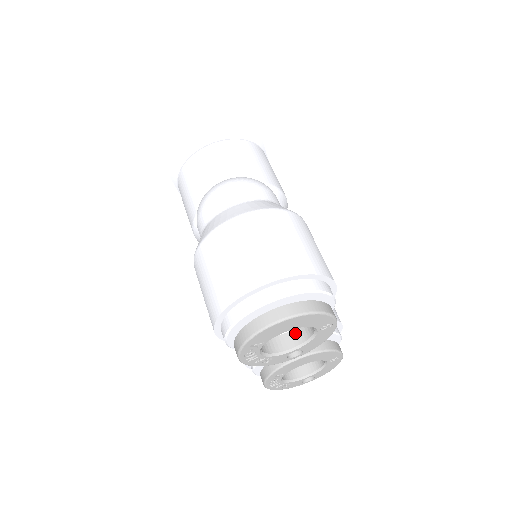
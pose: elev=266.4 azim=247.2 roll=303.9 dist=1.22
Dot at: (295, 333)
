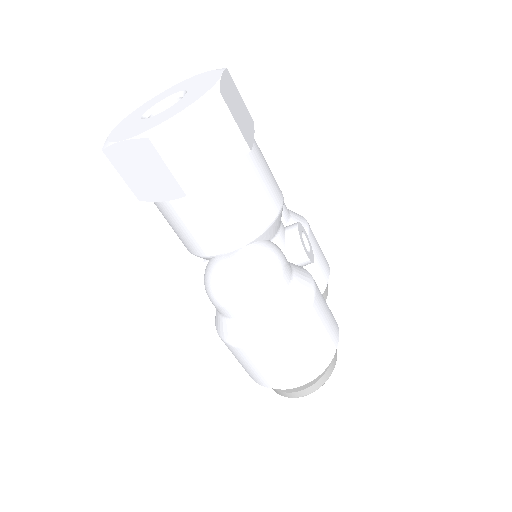
Dot at: occluded
